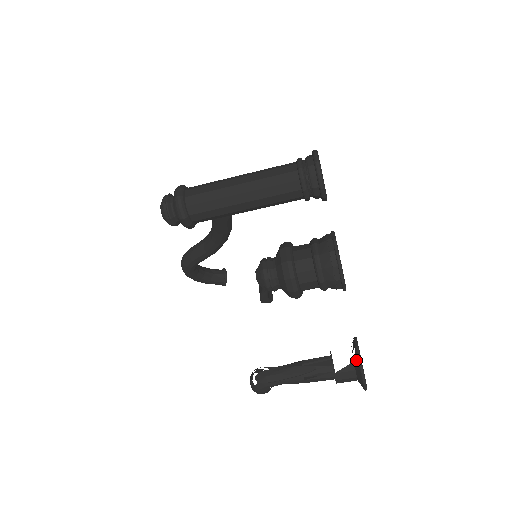
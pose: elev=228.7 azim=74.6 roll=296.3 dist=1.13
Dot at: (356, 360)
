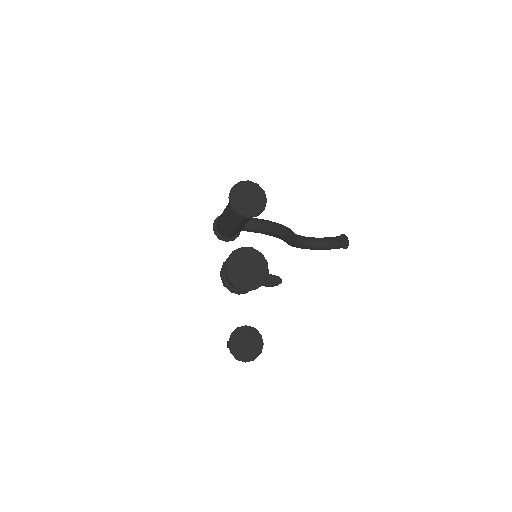
Dot at: (230, 343)
